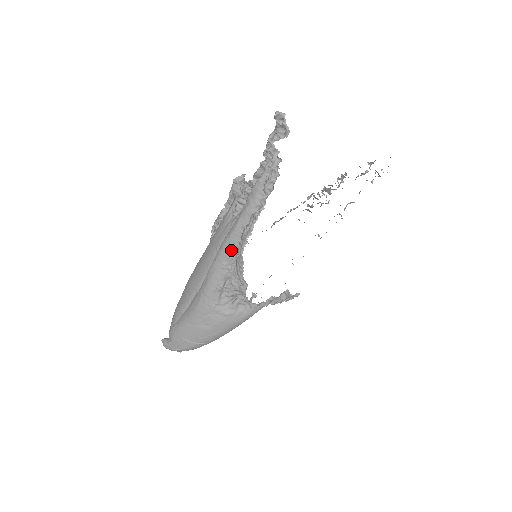
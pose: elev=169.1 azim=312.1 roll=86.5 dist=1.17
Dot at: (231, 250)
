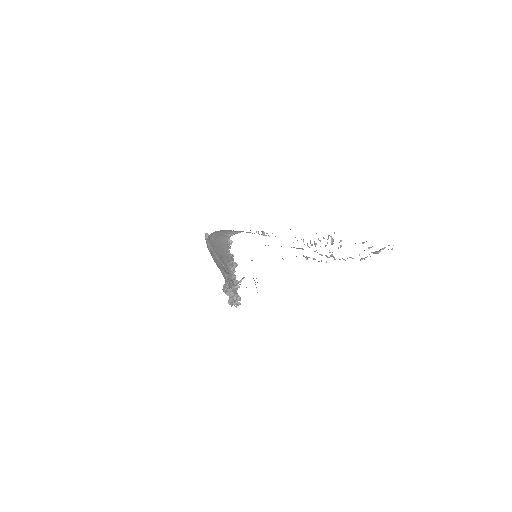
Dot at: occluded
